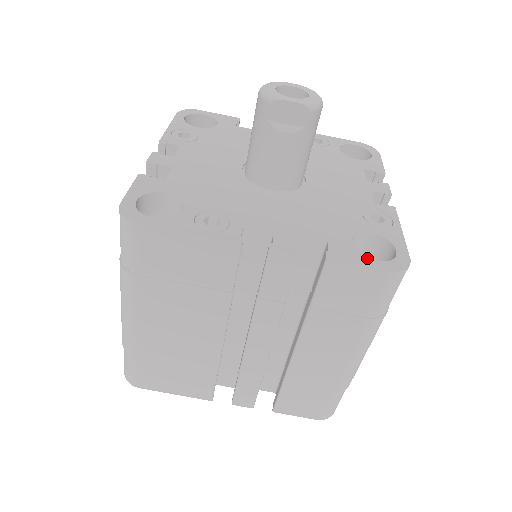
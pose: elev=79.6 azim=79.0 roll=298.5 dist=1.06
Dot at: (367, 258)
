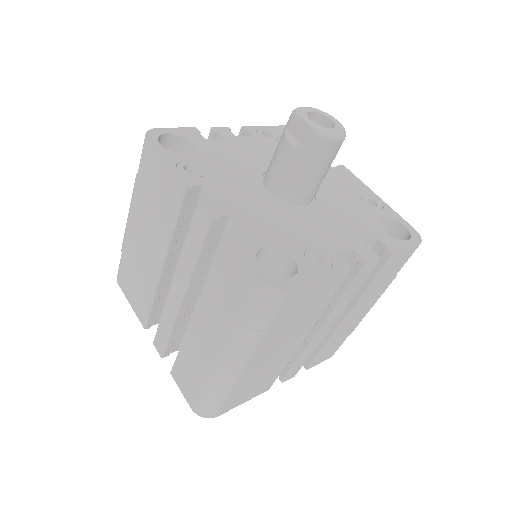
Dot at: (256, 260)
